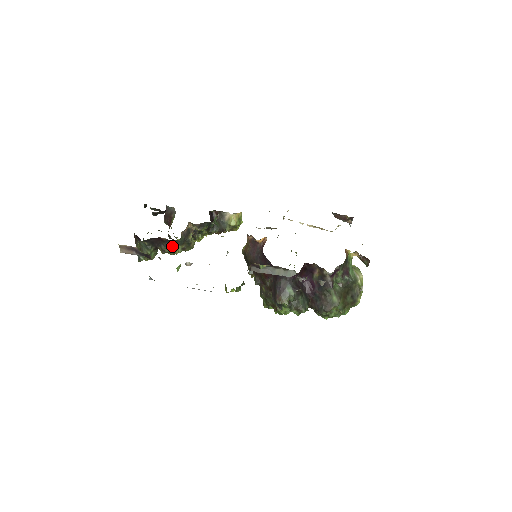
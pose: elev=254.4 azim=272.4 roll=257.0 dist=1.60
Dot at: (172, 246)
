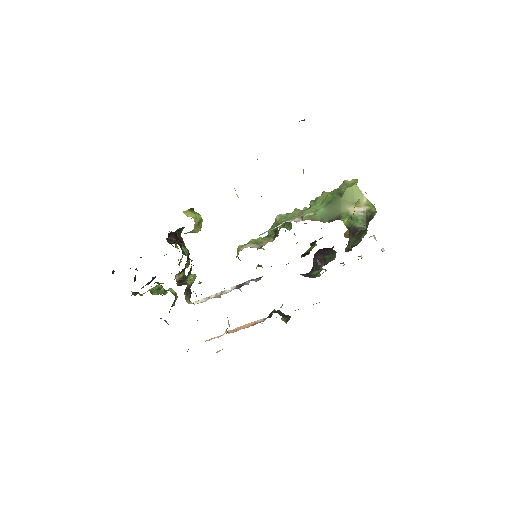
Dot at: occluded
